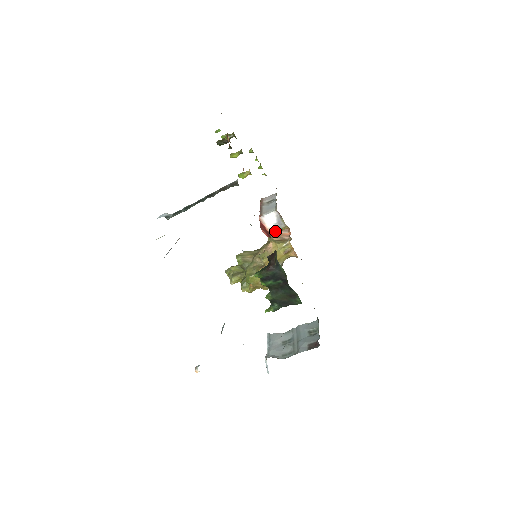
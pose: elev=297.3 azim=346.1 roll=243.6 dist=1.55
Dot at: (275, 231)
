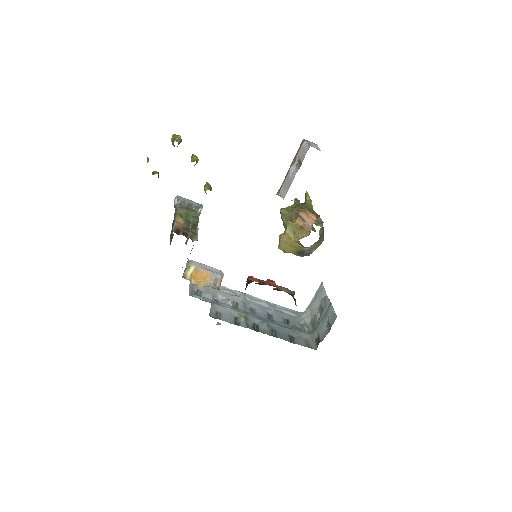
Dot at: (304, 207)
